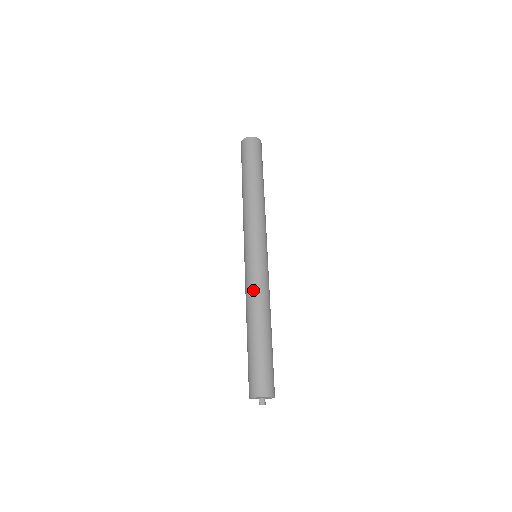
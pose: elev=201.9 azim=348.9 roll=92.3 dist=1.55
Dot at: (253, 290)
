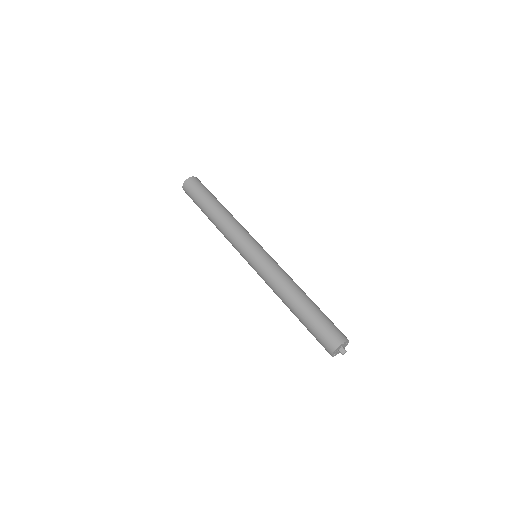
Dot at: (274, 278)
